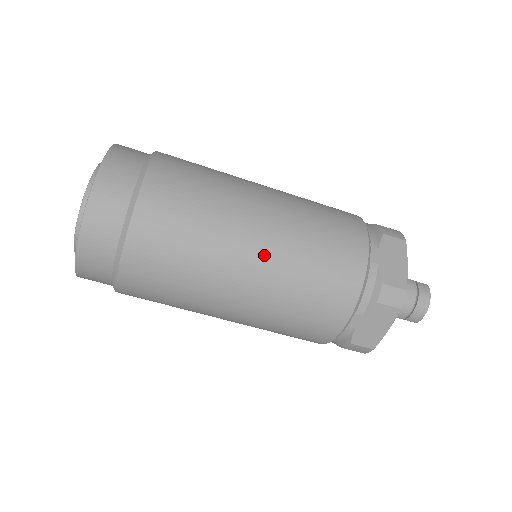
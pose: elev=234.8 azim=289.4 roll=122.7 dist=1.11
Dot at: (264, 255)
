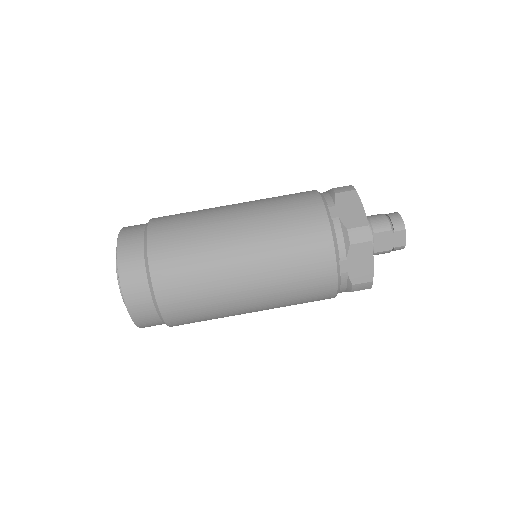
Dot at: (241, 206)
